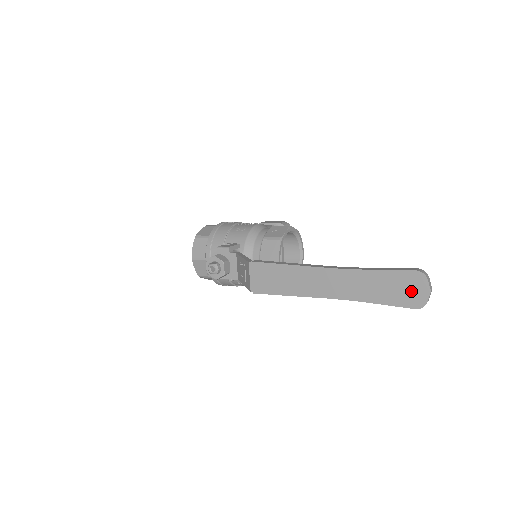
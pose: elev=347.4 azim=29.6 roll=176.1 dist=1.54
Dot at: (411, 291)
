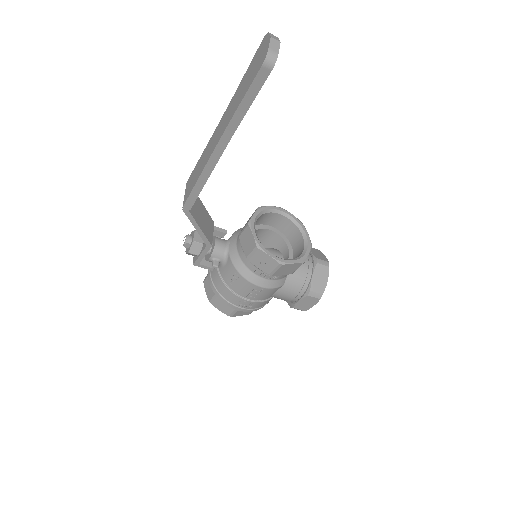
Dot at: (260, 58)
